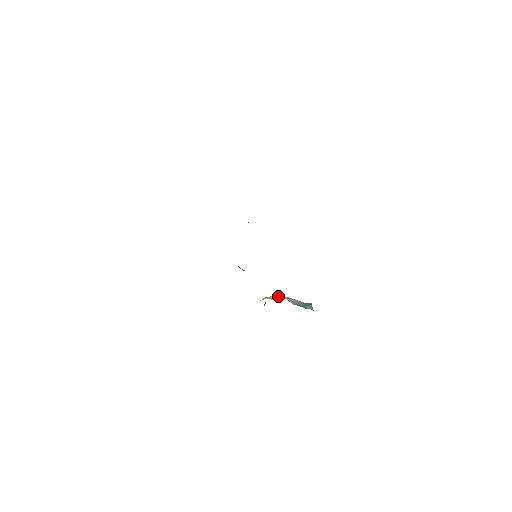
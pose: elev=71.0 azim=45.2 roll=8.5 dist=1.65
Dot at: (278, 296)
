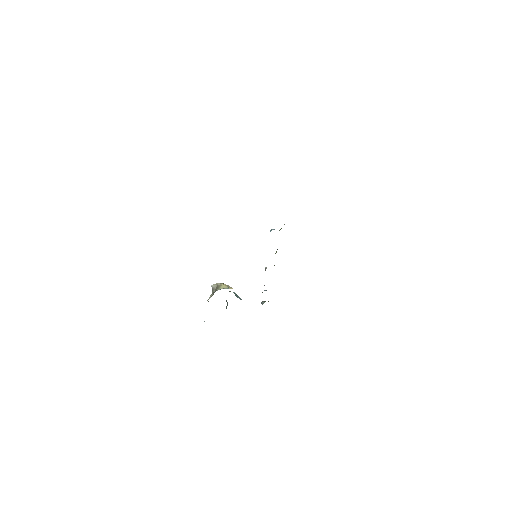
Dot at: (225, 284)
